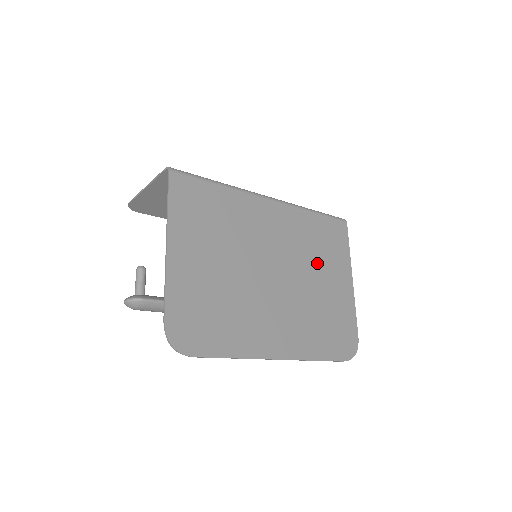
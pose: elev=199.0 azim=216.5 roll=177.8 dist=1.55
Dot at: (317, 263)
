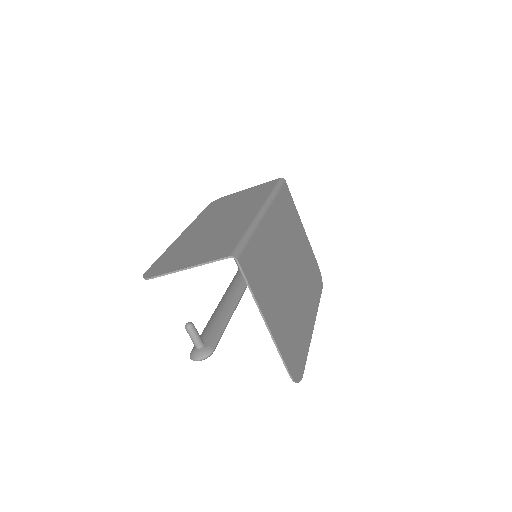
Dot at: (294, 236)
